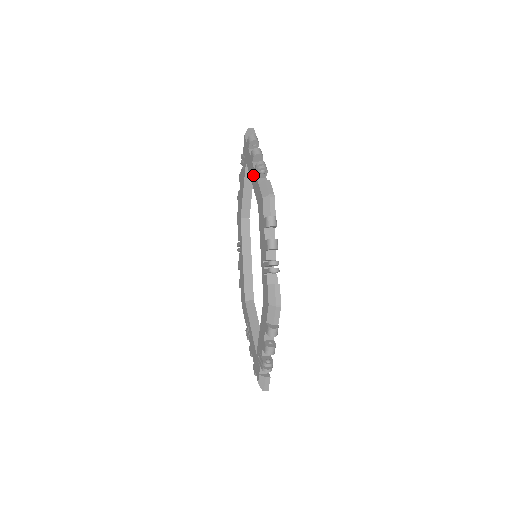
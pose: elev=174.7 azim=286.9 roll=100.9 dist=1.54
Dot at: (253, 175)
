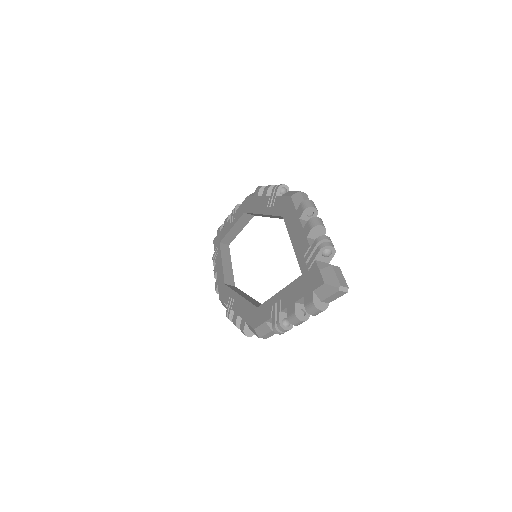
Dot at: (231, 221)
